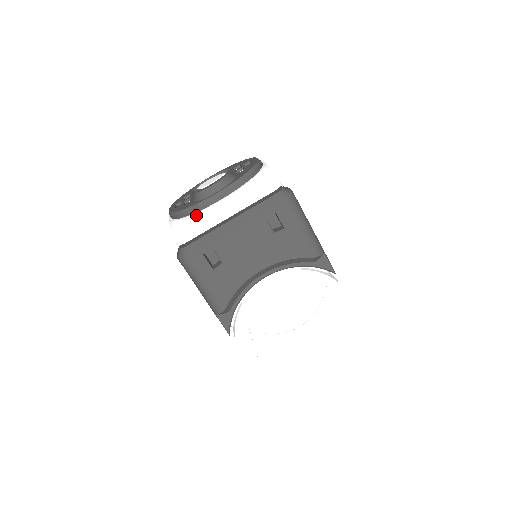
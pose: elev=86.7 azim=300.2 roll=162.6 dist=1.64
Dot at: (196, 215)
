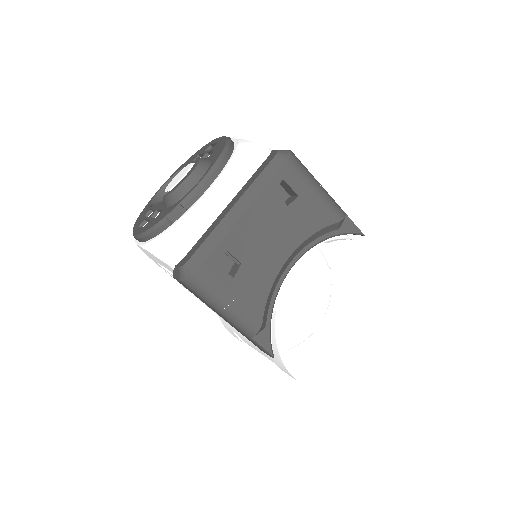
Dot at: (183, 218)
